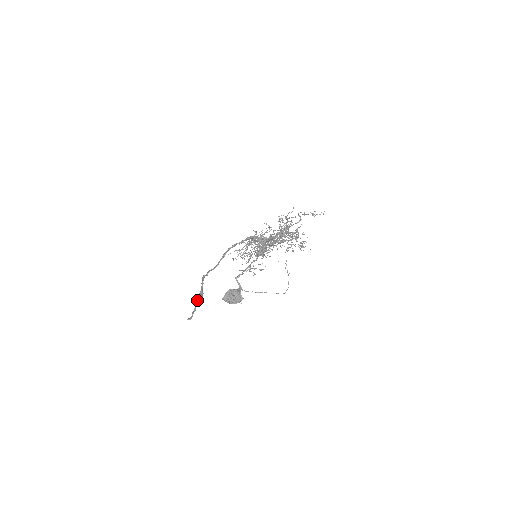
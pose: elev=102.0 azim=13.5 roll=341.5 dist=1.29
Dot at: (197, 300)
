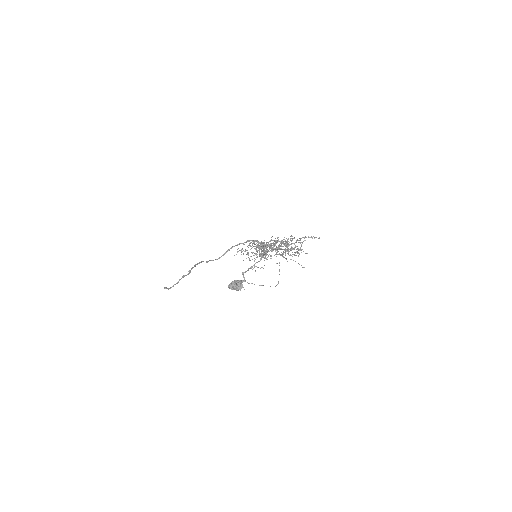
Dot at: (183, 276)
